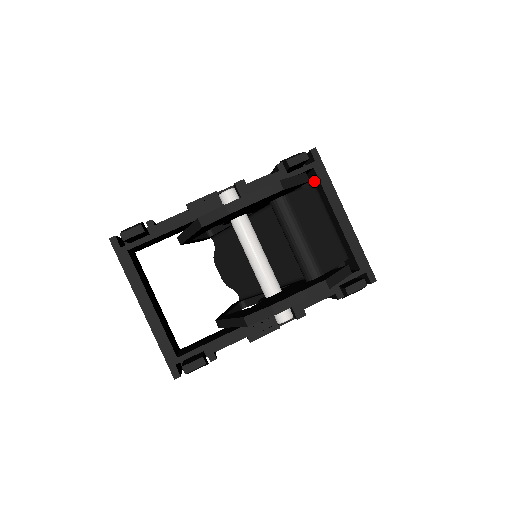
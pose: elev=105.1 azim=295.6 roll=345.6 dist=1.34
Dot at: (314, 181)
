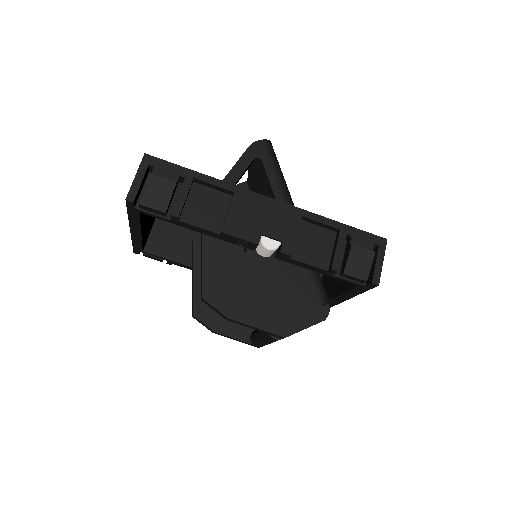
Dot at: occluded
